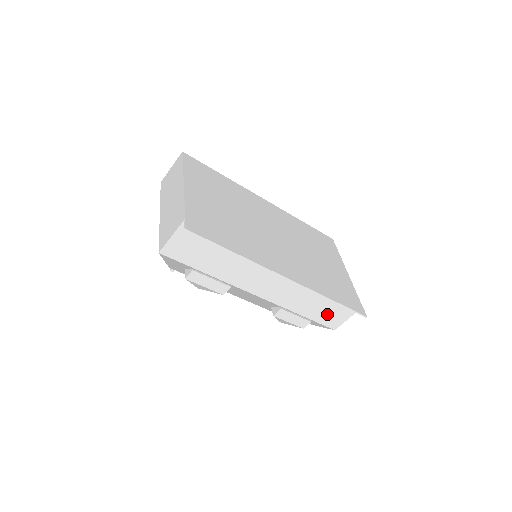
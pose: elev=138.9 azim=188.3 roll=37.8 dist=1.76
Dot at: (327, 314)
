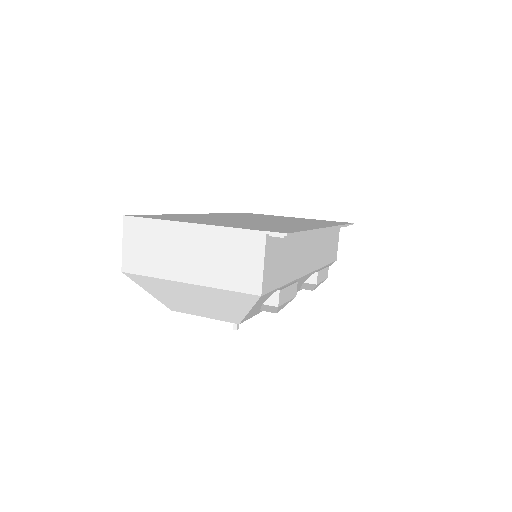
Dot at: (332, 249)
